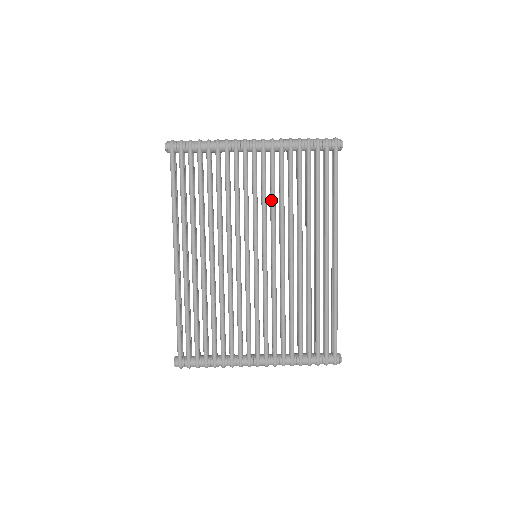
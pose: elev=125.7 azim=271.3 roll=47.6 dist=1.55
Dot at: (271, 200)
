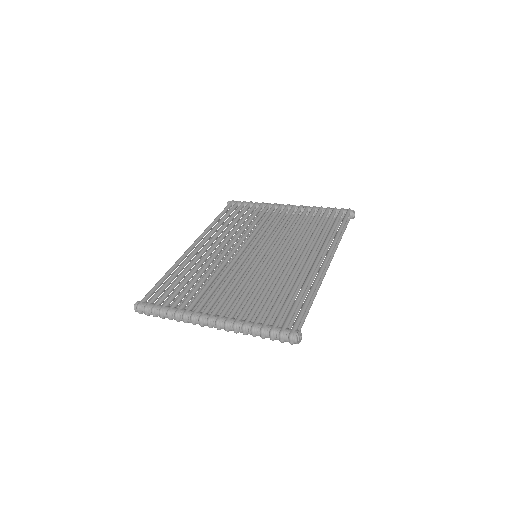
Dot at: (285, 228)
